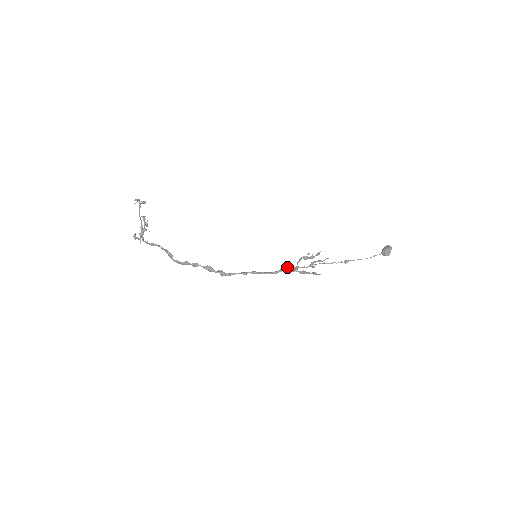
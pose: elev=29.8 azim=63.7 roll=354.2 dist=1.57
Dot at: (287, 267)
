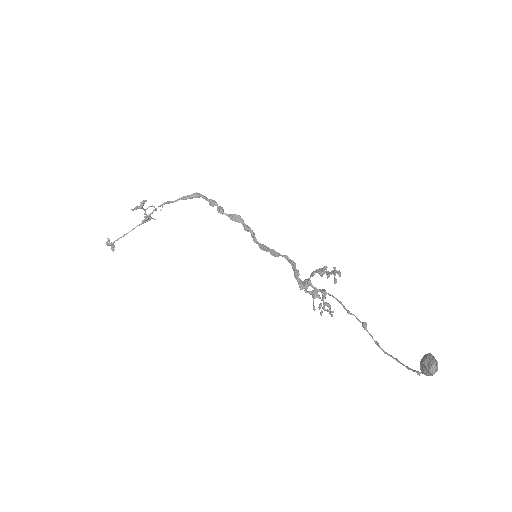
Dot at: (296, 279)
